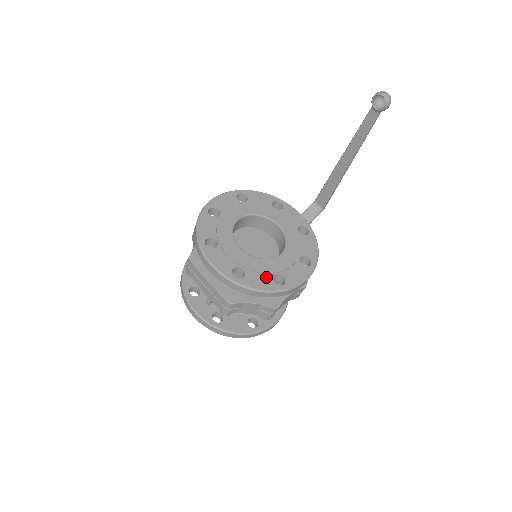
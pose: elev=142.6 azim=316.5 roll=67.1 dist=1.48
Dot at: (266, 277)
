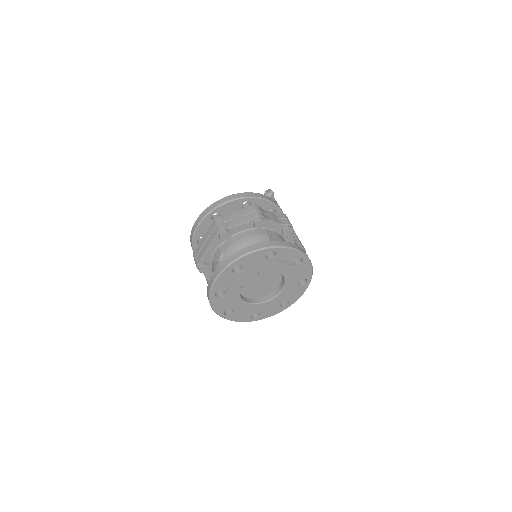
Dot at: occluded
